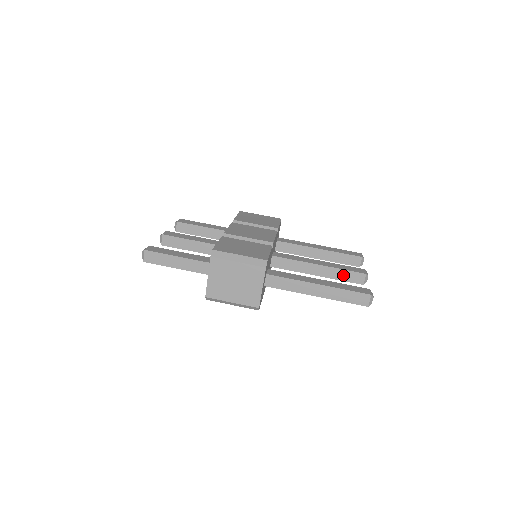
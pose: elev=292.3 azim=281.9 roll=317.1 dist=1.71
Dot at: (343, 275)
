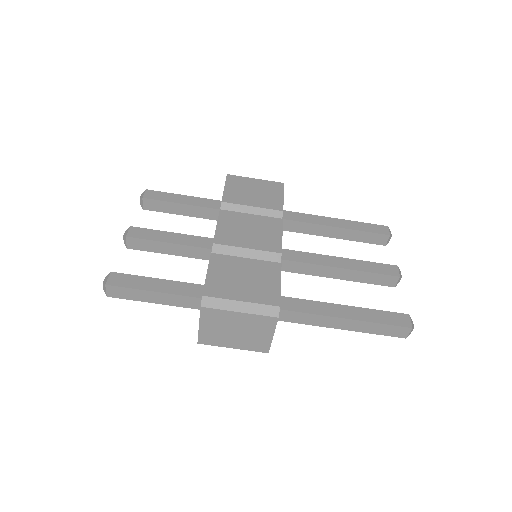
Dot at: (370, 278)
